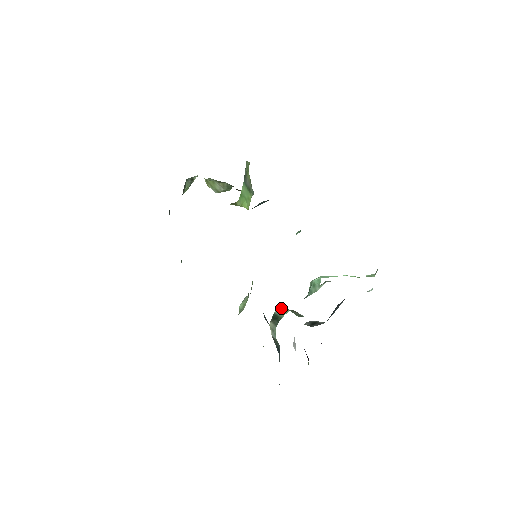
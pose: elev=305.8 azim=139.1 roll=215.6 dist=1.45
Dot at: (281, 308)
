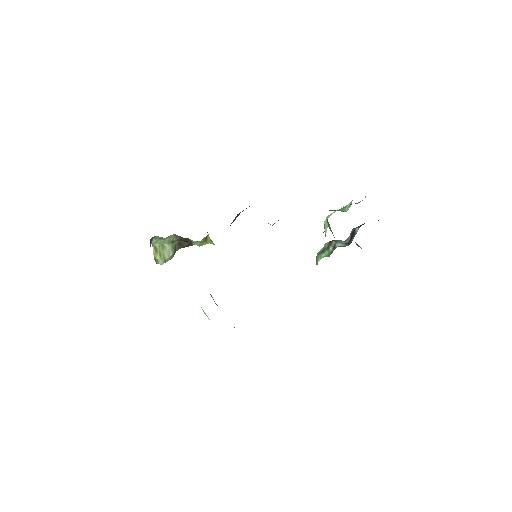
Dot at: (317, 253)
